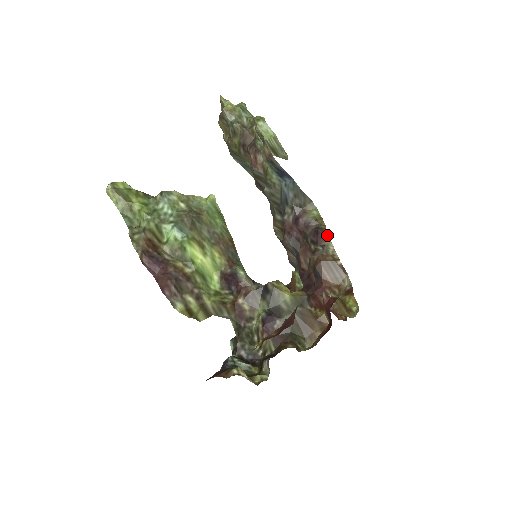
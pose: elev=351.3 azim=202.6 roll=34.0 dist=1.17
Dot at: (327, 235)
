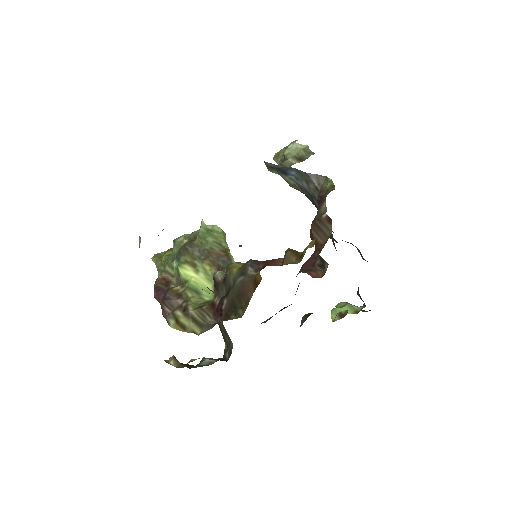
Dot at: (325, 197)
